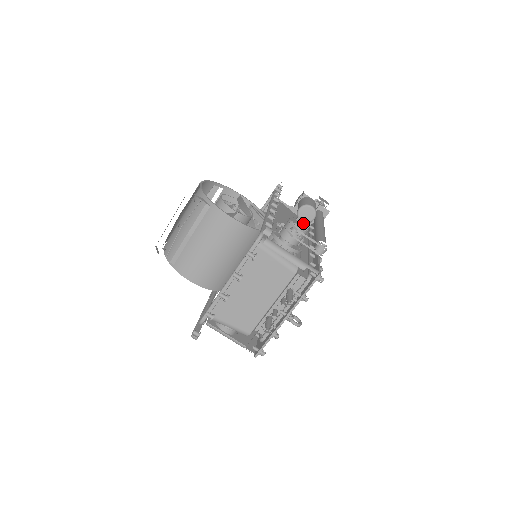
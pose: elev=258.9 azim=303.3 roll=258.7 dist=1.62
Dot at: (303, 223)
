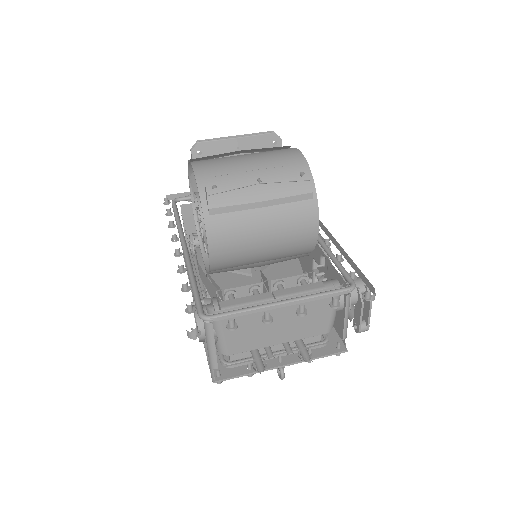
Dot at: occluded
